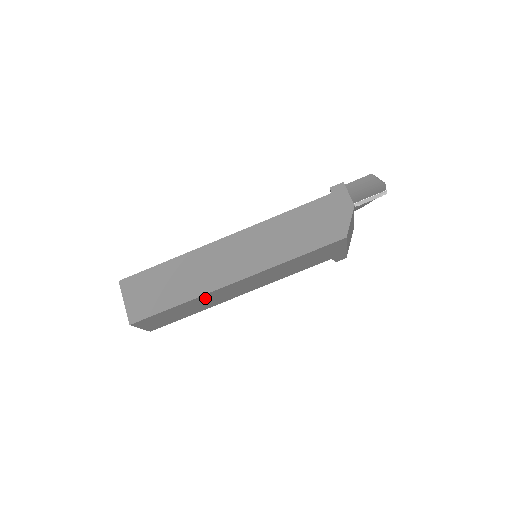
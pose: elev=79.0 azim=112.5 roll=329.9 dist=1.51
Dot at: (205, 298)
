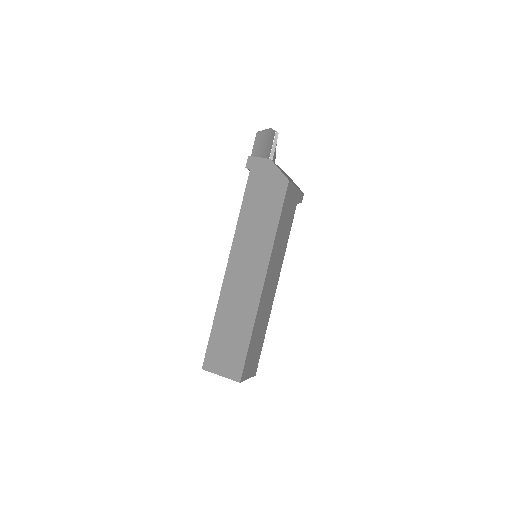
Dot at: (260, 313)
